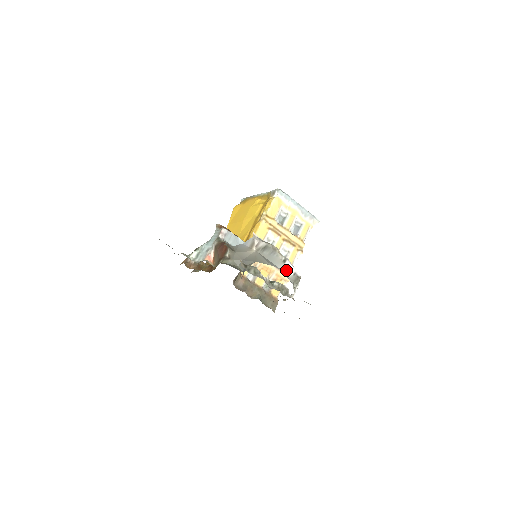
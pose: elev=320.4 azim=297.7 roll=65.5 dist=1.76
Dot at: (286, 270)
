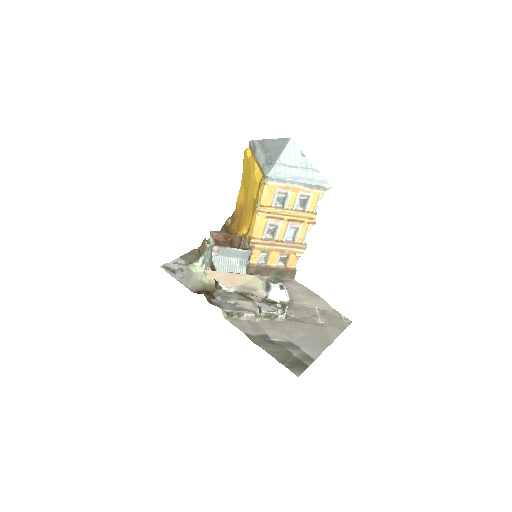
Dot at: occluded
